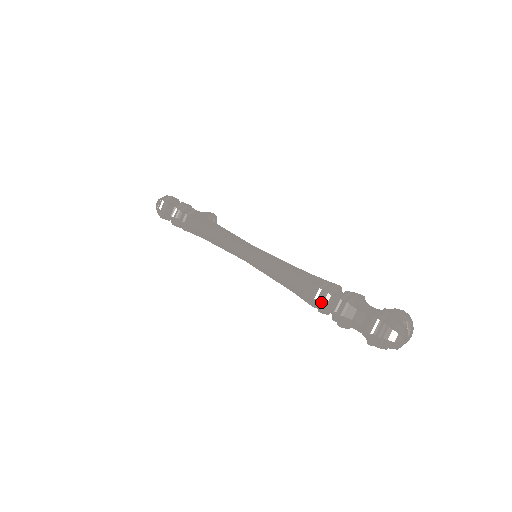
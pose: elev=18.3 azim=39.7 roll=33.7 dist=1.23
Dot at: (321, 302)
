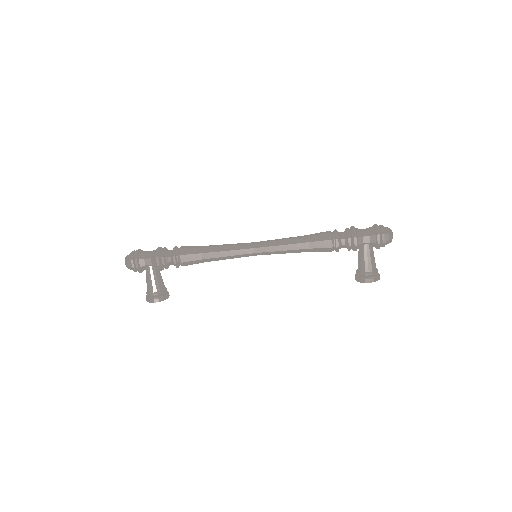
Dot at: (337, 232)
